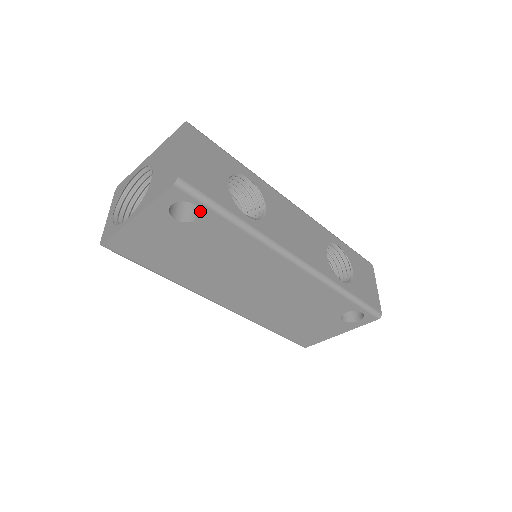
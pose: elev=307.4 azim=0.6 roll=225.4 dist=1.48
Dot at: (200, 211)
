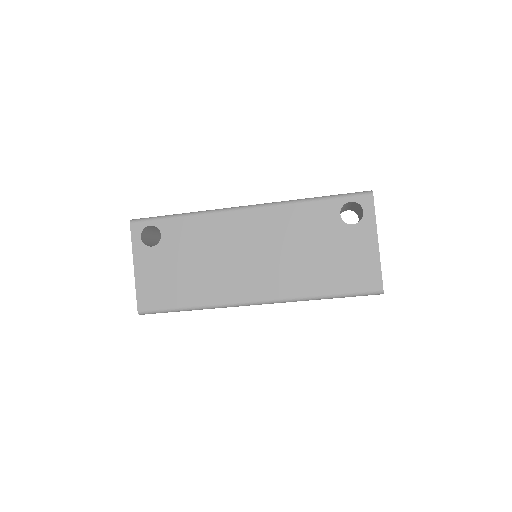
Dot at: (157, 227)
